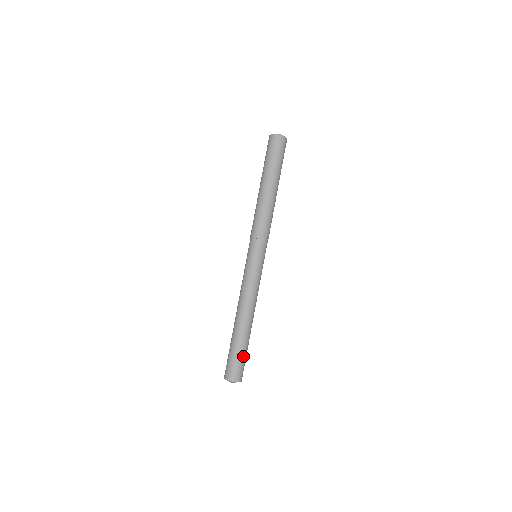
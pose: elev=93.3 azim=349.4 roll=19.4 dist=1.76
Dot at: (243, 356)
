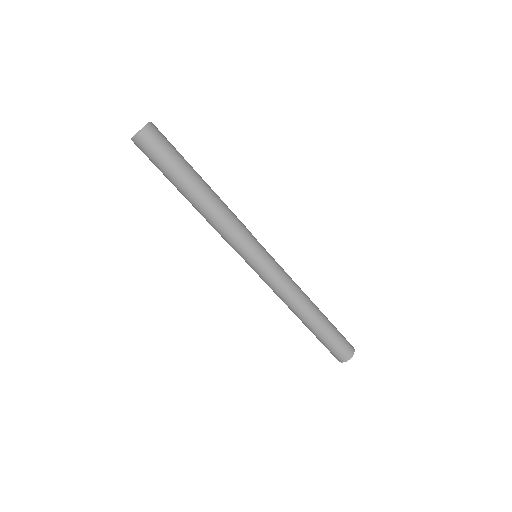
Dot at: (333, 340)
